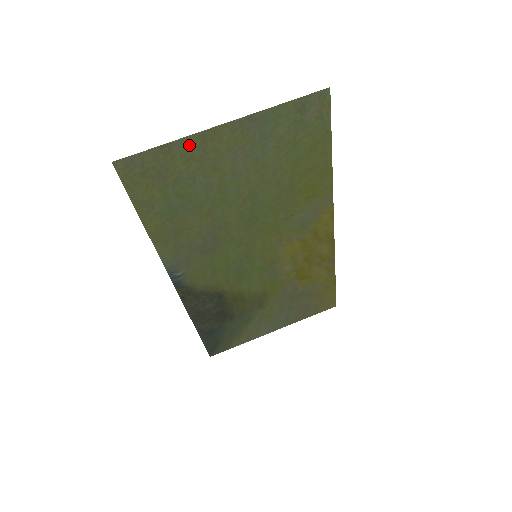
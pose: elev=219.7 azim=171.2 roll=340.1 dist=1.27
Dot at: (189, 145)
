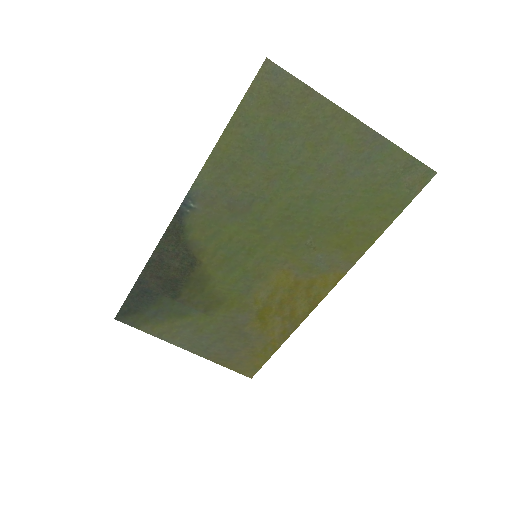
Dot at: (322, 107)
